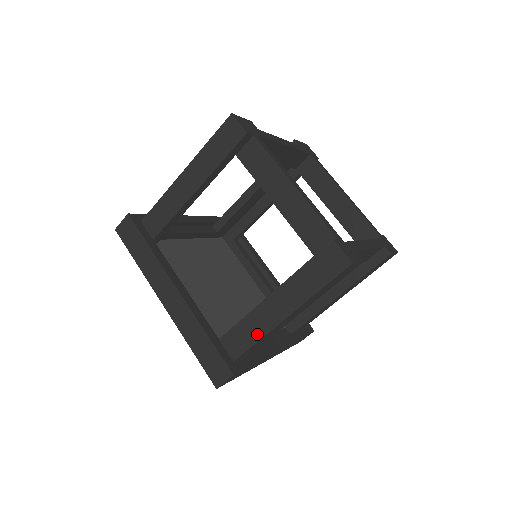
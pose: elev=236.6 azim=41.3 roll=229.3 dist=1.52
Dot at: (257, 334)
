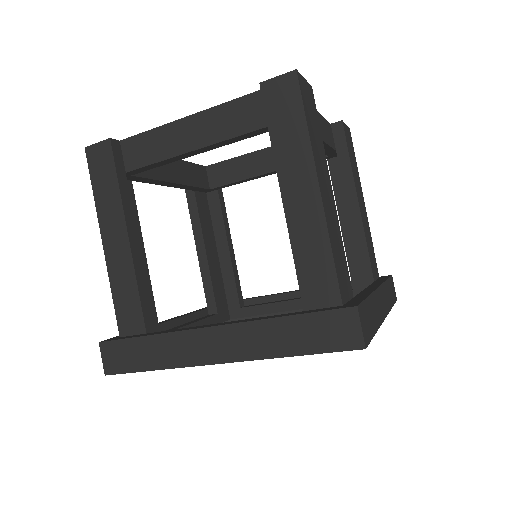
Dot at: (321, 246)
